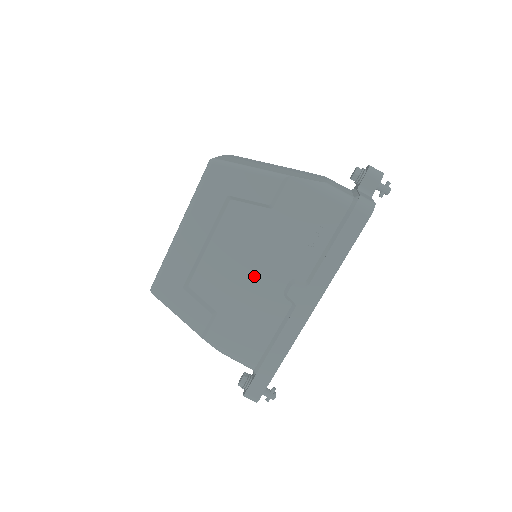
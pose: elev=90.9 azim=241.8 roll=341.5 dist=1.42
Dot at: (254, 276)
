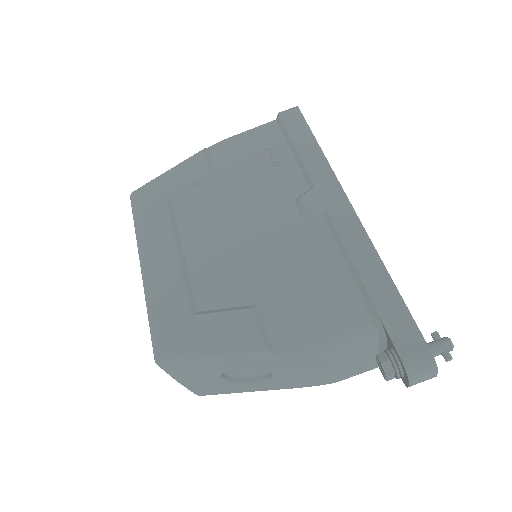
Dot at: (257, 233)
